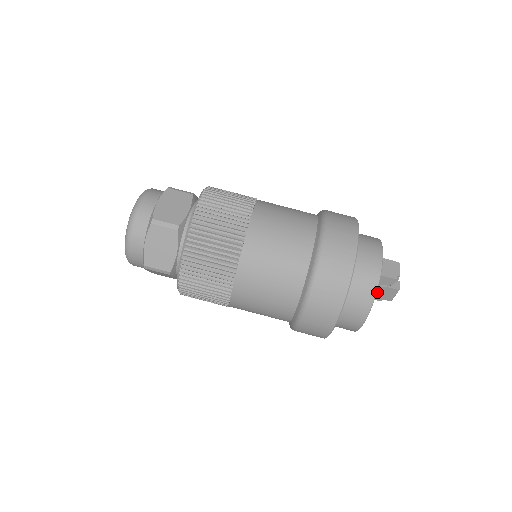
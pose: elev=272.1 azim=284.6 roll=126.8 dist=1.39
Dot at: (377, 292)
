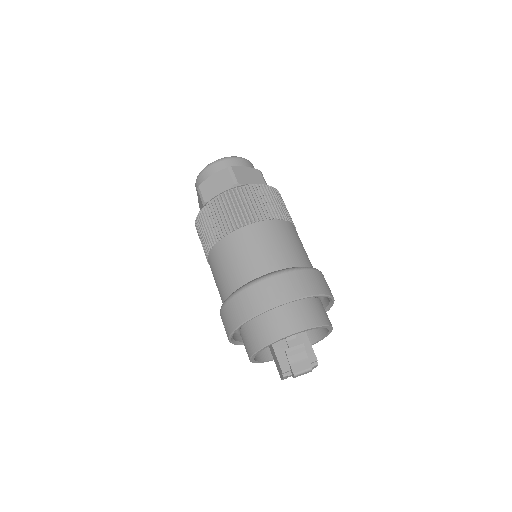
Dot at: (297, 355)
